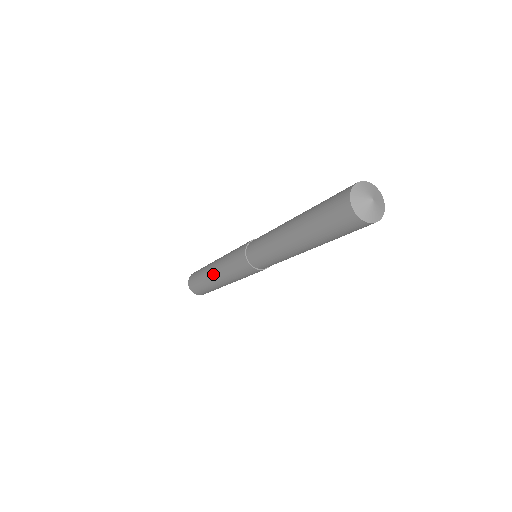
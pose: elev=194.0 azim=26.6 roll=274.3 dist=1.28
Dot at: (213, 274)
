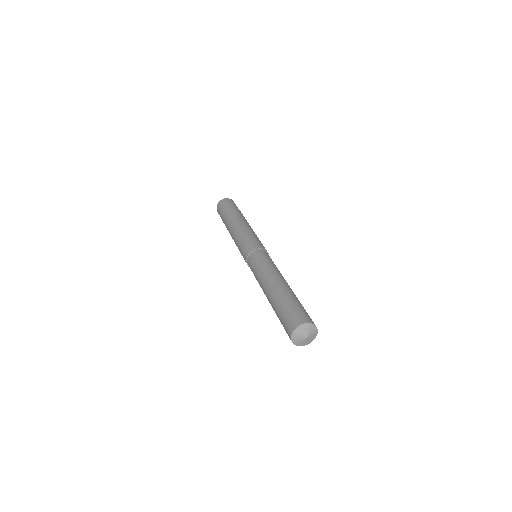
Dot at: occluded
